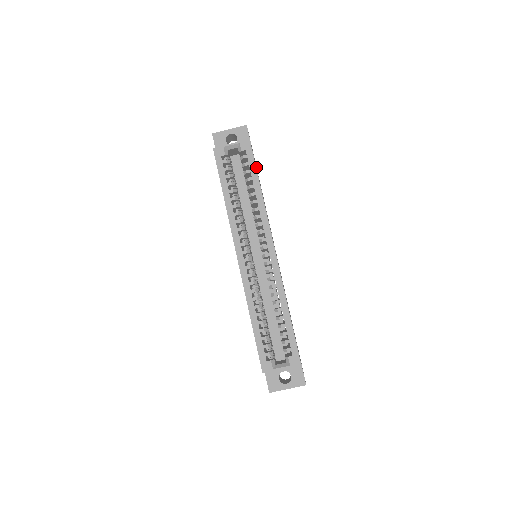
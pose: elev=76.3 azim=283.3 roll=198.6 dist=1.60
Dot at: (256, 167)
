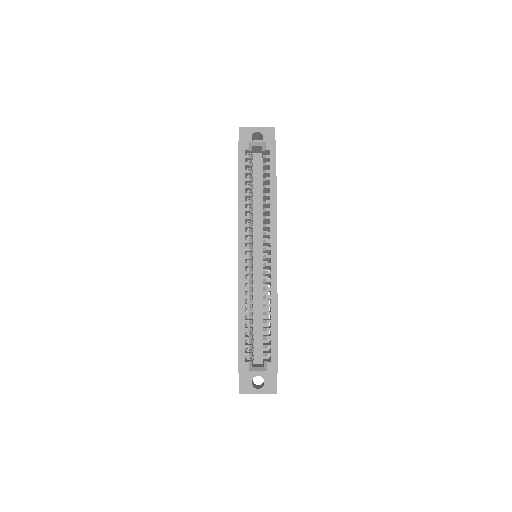
Dot at: occluded
